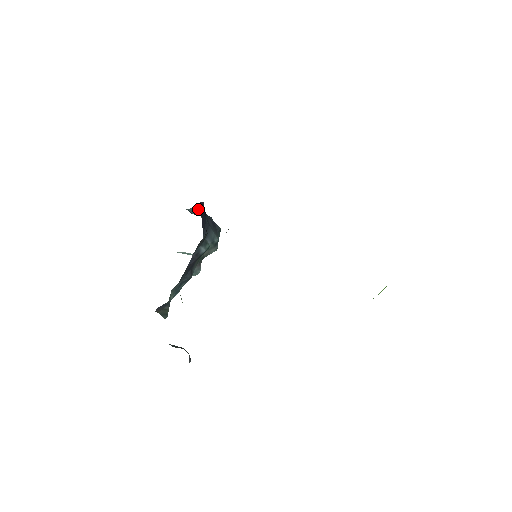
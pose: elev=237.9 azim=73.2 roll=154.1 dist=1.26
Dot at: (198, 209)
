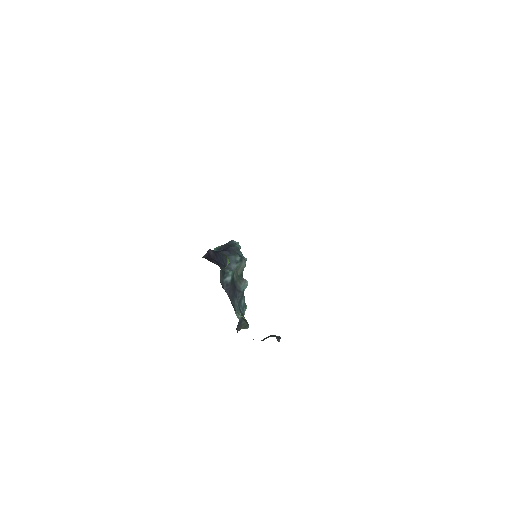
Dot at: (217, 247)
